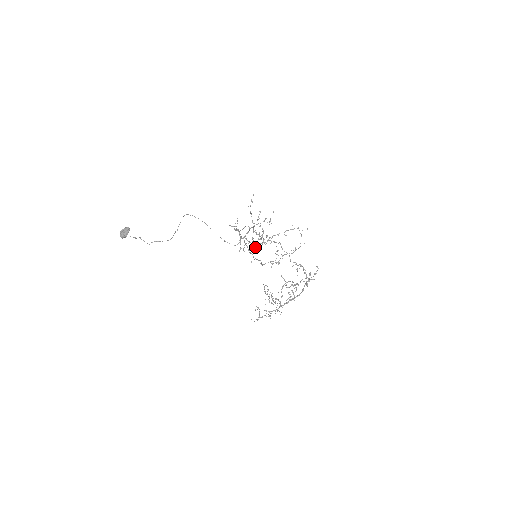
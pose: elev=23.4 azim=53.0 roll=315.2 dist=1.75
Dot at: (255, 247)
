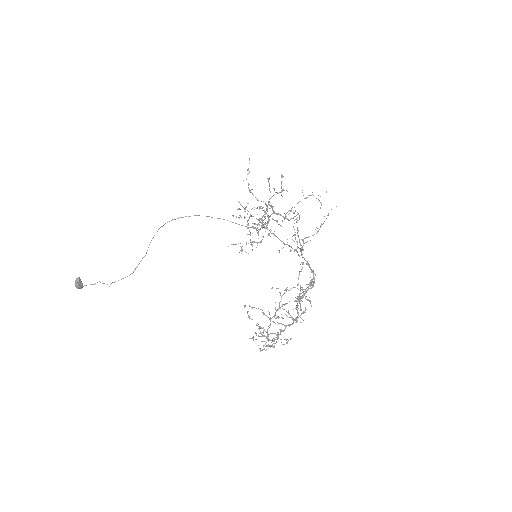
Dot at: occluded
